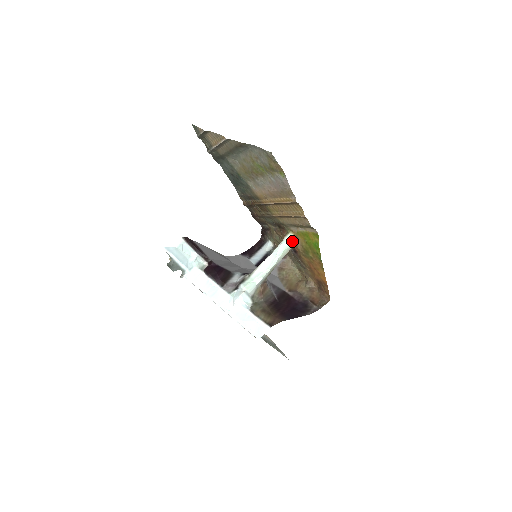
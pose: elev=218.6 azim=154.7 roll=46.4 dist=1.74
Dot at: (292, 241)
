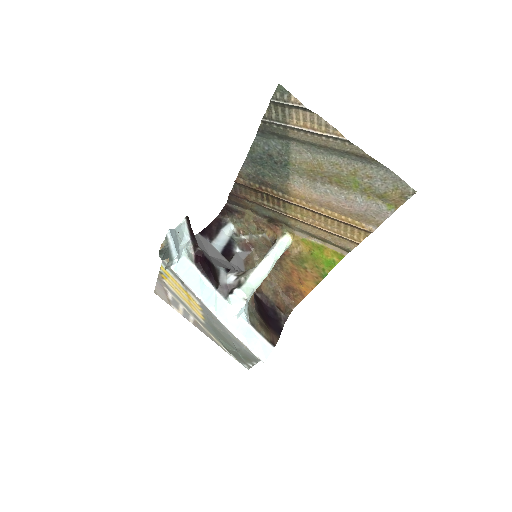
Dot at: (289, 244)
